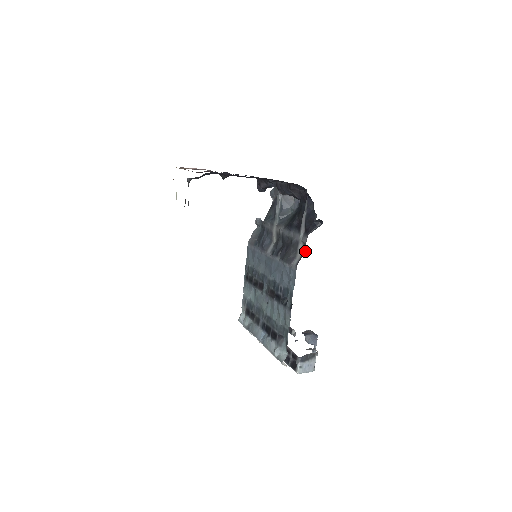
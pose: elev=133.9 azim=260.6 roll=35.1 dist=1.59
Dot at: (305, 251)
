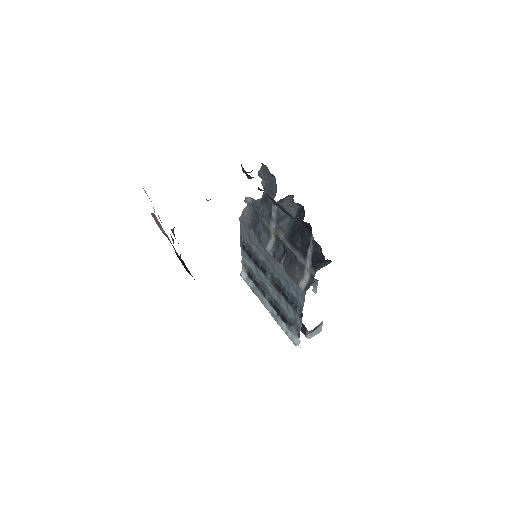
Dot at: (313, 282)
